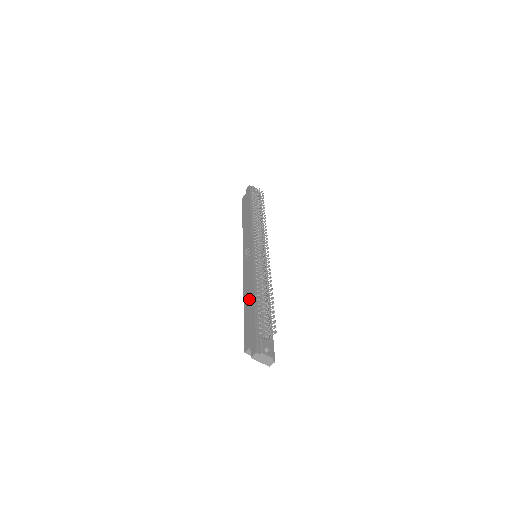
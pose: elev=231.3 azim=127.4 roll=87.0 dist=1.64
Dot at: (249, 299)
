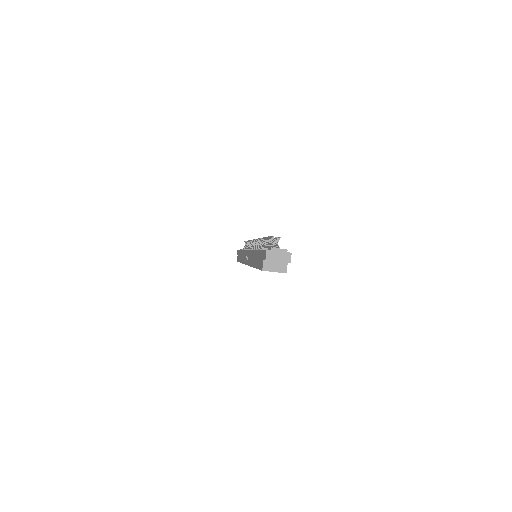
Dot at: (254, 257)
